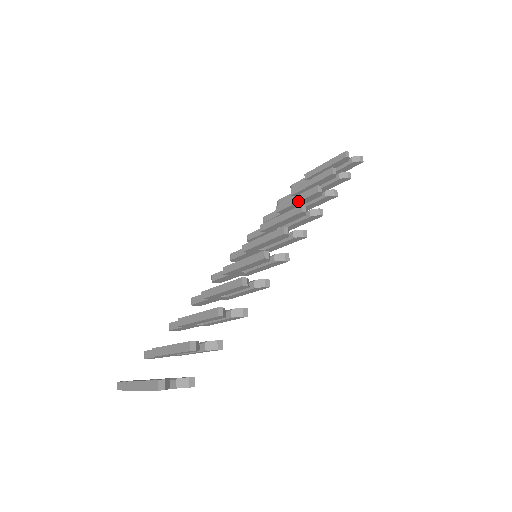
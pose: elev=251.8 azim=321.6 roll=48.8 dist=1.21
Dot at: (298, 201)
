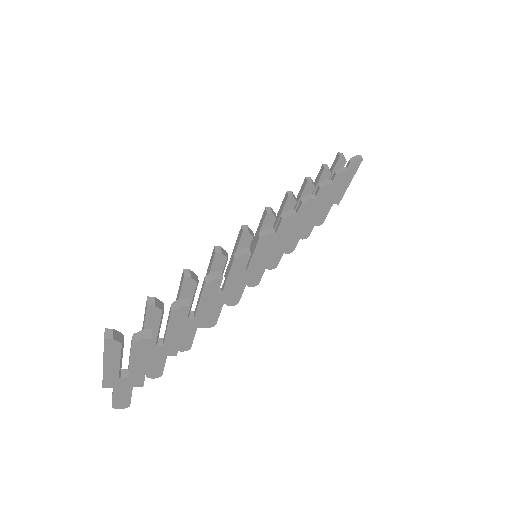
Dot at: (297, 204)
